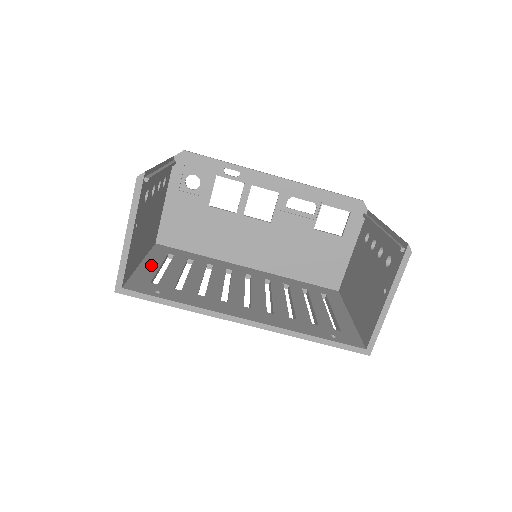
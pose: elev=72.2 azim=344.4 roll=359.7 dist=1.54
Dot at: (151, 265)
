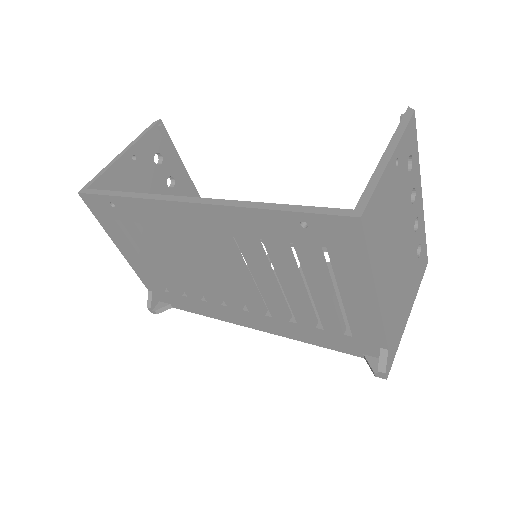
Dot at: occluded
